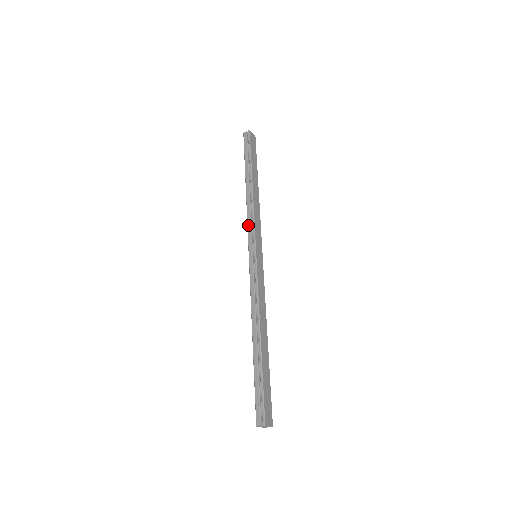
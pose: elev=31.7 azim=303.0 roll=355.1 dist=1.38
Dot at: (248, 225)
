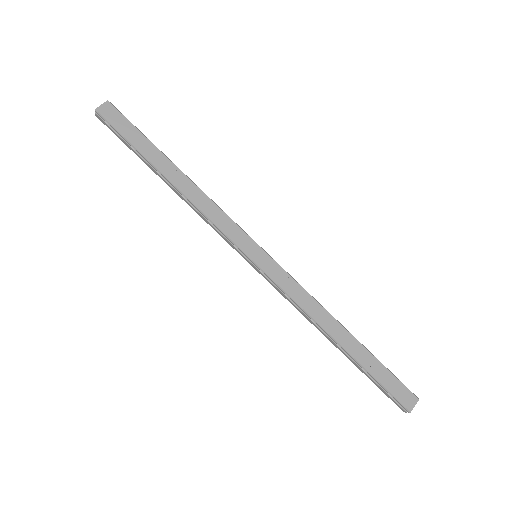
Dot at: occluded
